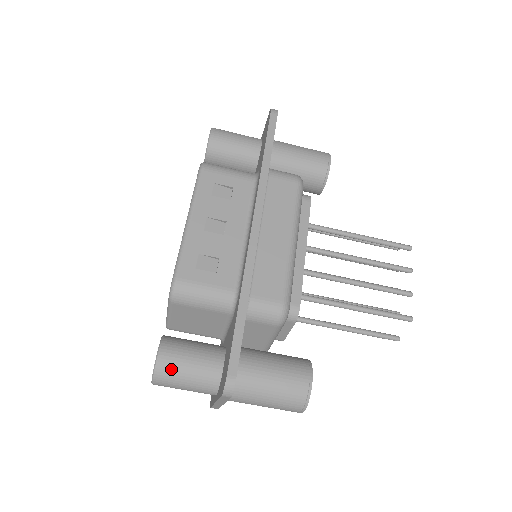
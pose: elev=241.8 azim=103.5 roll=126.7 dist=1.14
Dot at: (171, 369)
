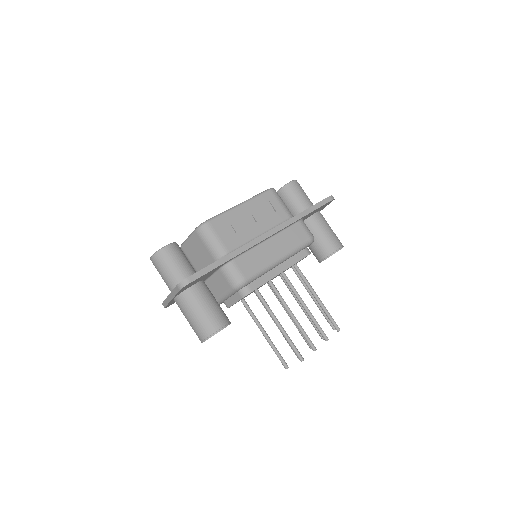
Dot at: (166, 258)
